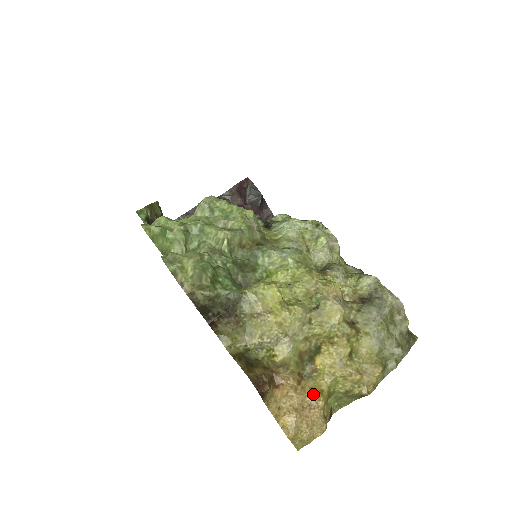
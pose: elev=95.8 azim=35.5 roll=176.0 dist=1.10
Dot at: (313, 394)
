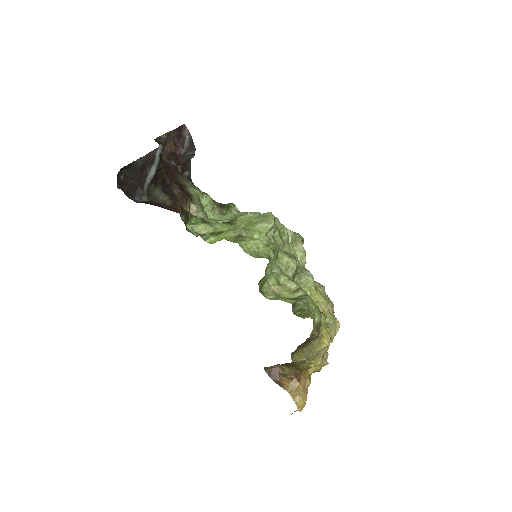
Dot at: (307, 379)
